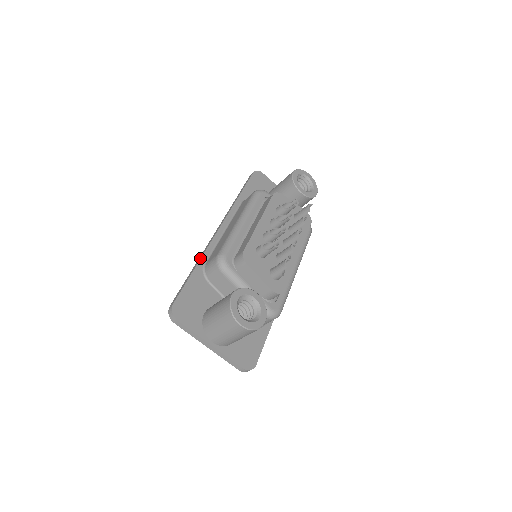
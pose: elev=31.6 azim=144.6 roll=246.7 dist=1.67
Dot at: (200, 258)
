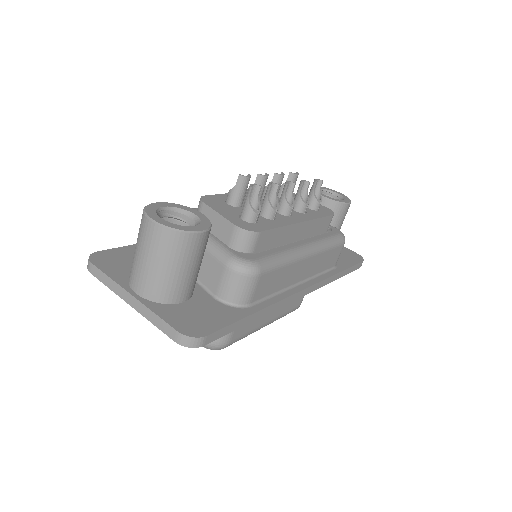
Dot at: occluded
